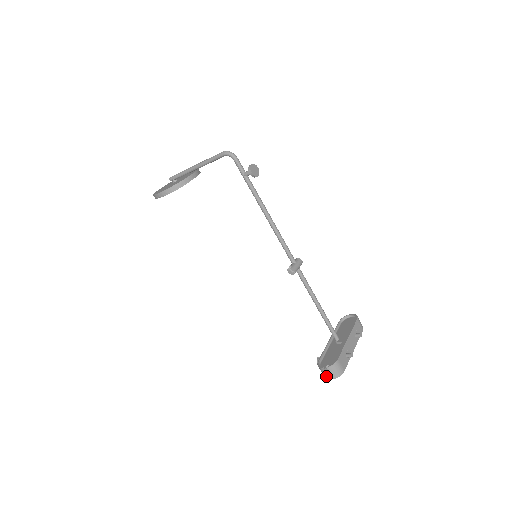
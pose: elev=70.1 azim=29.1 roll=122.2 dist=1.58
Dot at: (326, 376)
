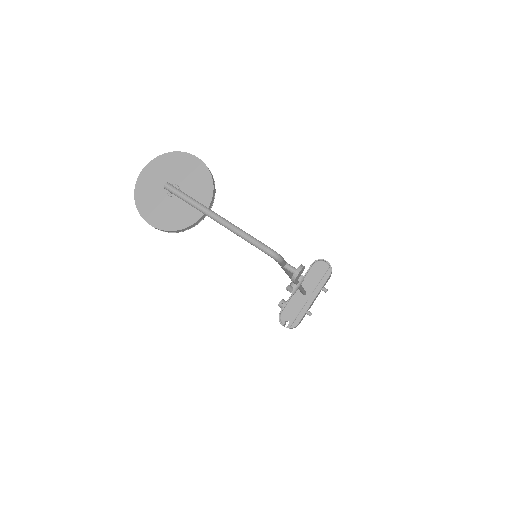
Dot at: occluded
